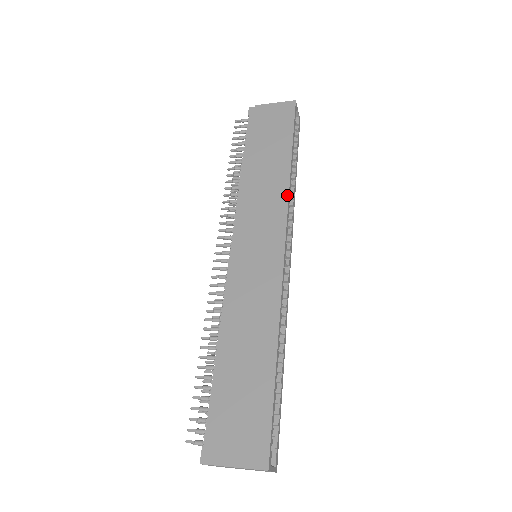
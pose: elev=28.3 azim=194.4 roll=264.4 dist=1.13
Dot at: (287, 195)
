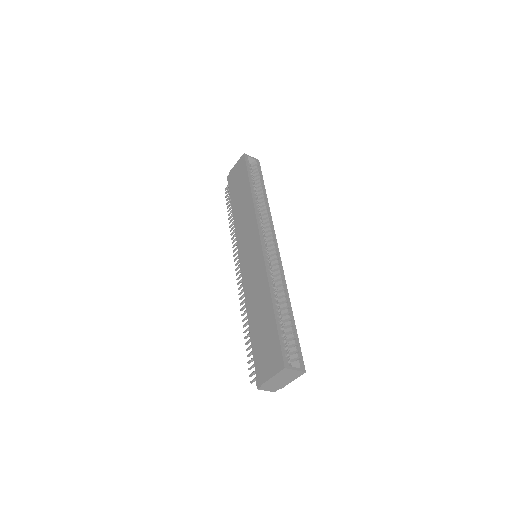
Dot at: (254, 209)
